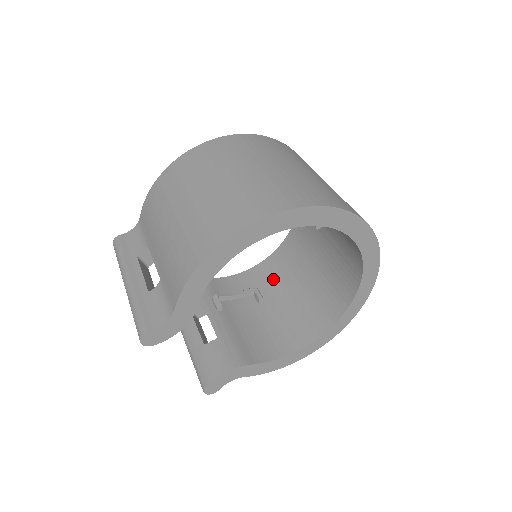
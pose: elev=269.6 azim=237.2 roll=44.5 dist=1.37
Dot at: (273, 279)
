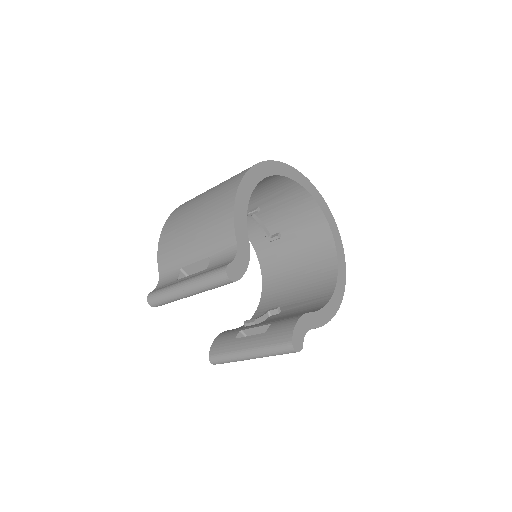
Dot at: (275, 302)
